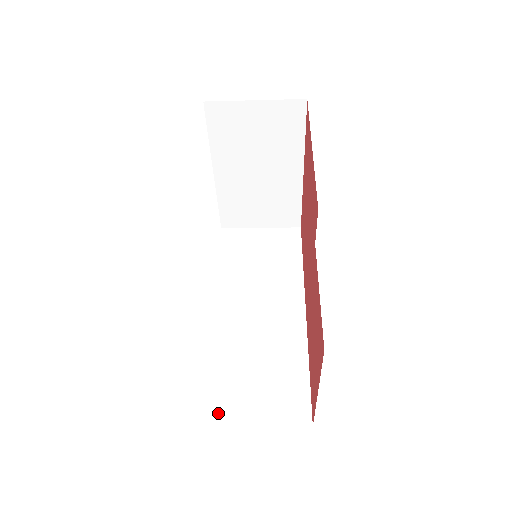
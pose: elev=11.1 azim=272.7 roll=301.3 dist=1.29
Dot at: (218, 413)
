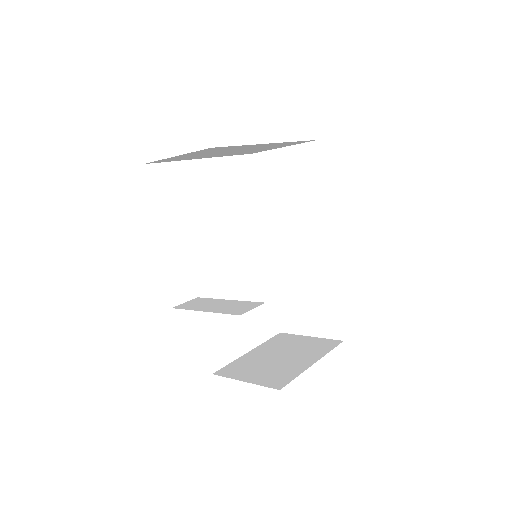
Dot at: (288, 326)
